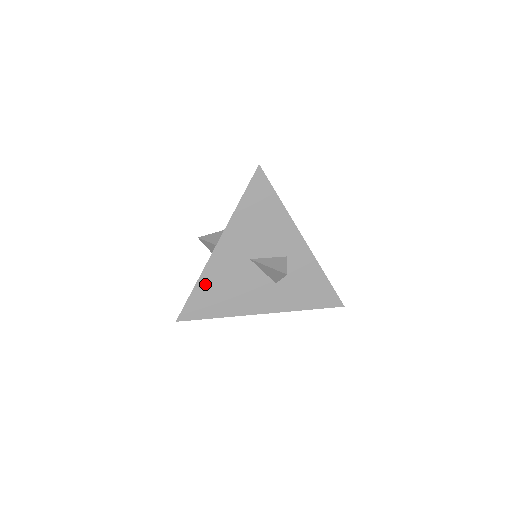
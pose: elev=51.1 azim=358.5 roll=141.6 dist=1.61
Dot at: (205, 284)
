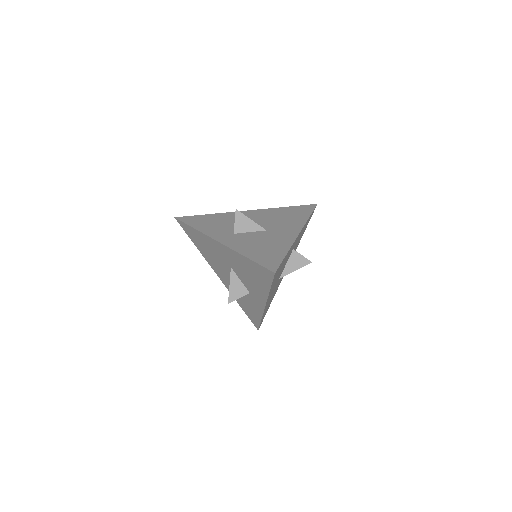
Dot at: occluded
